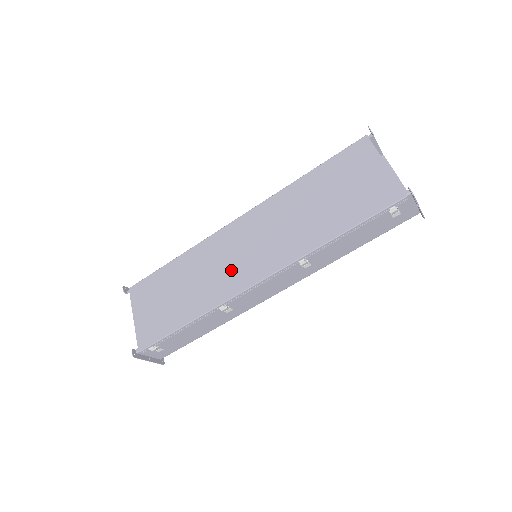
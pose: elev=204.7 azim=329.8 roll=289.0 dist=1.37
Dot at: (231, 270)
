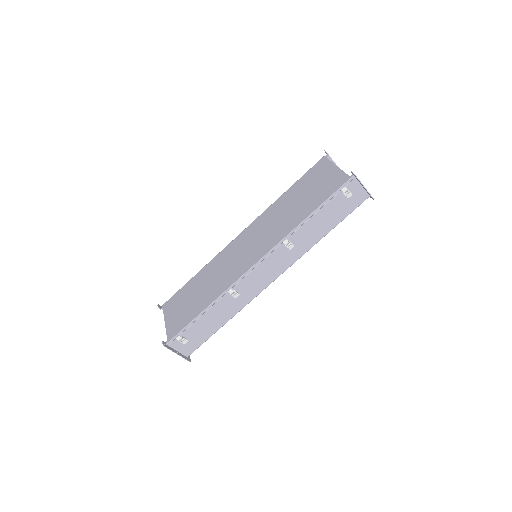
Dot at: (236, 264)
